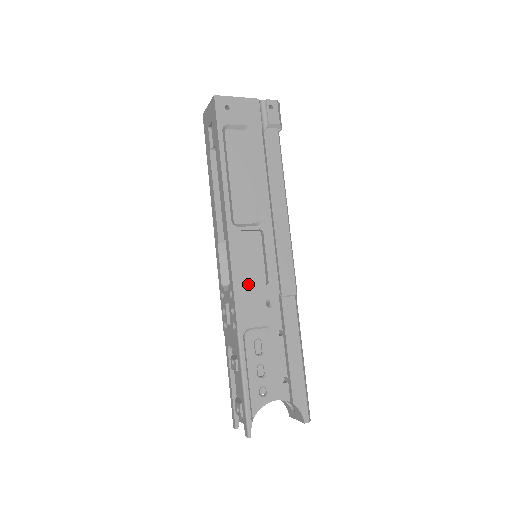
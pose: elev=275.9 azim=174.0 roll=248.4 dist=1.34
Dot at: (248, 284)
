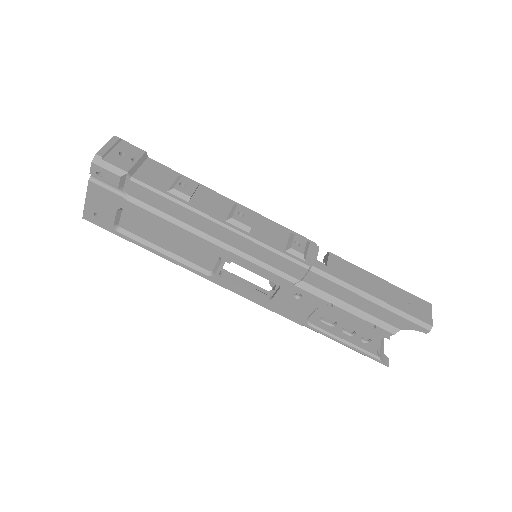
Dot at: occluded
